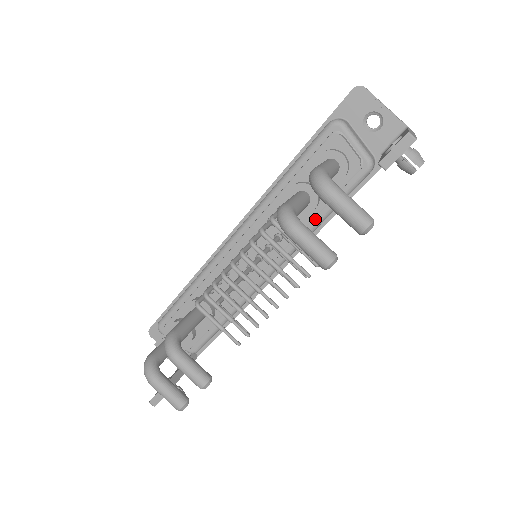
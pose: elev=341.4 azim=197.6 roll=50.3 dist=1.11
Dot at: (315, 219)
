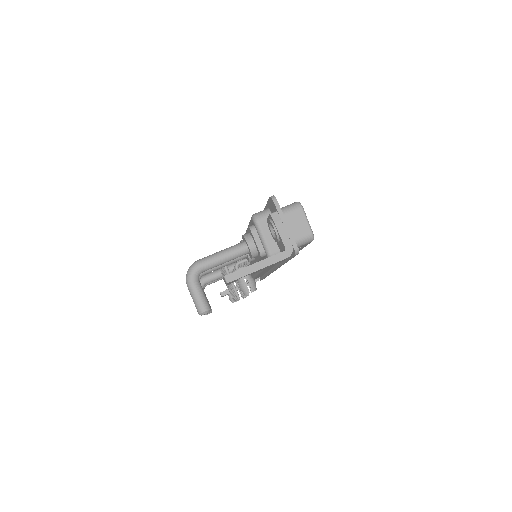
Dot at: occluded
